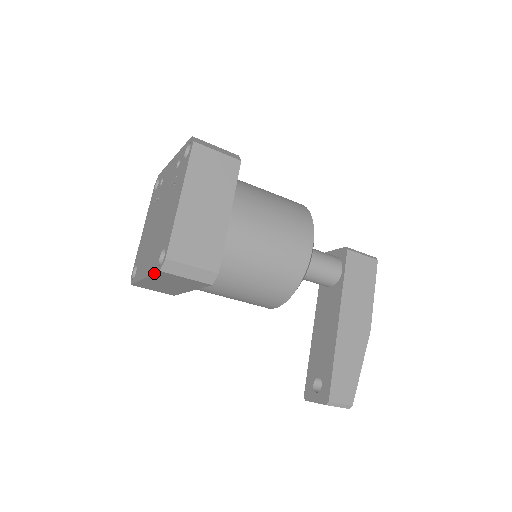
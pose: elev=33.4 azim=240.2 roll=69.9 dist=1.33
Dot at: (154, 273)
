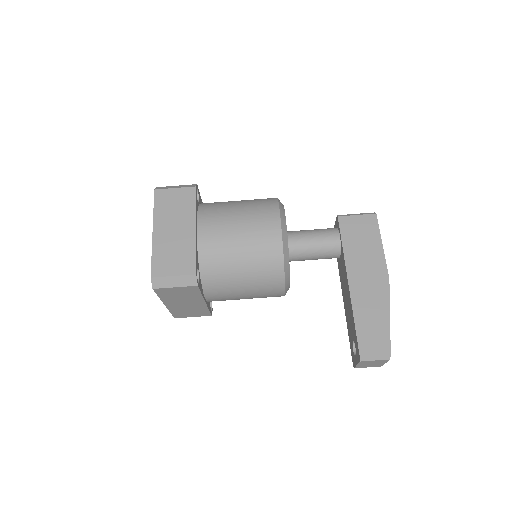
Dot at: occluded
